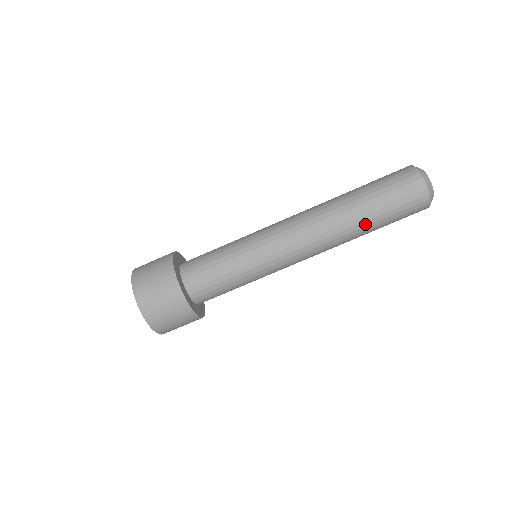
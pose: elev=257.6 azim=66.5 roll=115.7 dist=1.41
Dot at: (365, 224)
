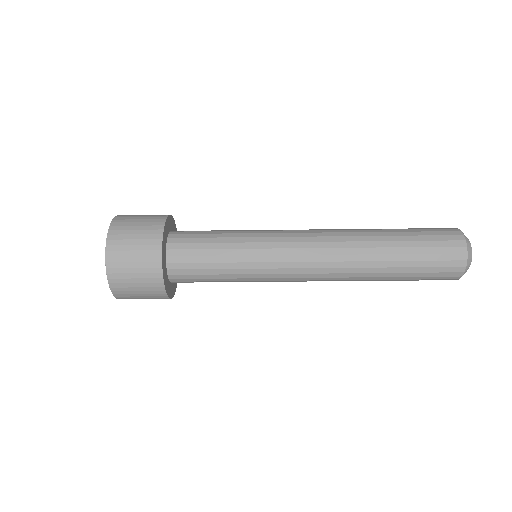
Dot at: (381, 280)
